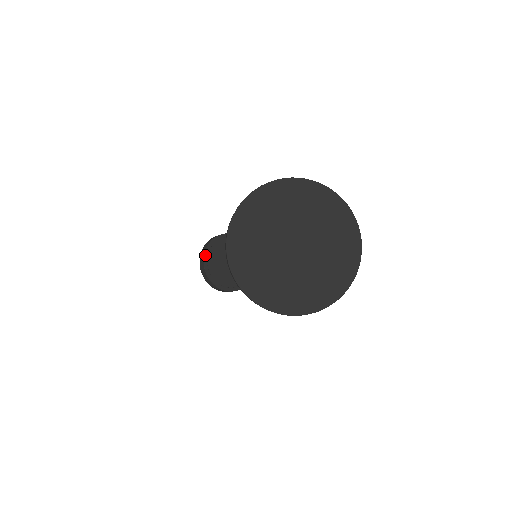
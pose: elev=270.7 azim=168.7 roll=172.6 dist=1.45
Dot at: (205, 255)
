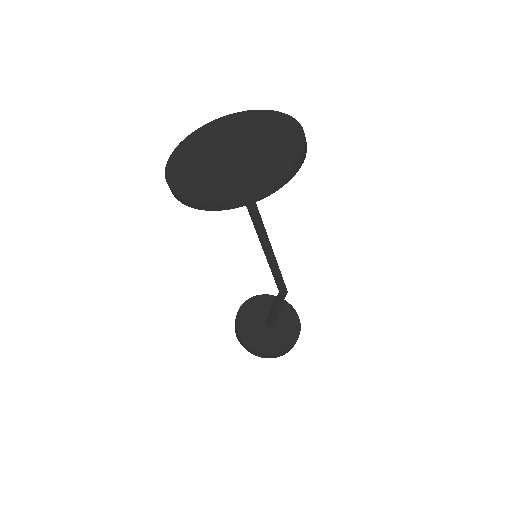
Dot at: (245, 303)
